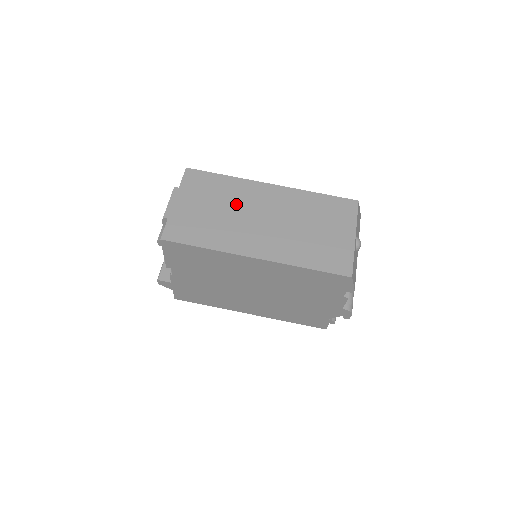
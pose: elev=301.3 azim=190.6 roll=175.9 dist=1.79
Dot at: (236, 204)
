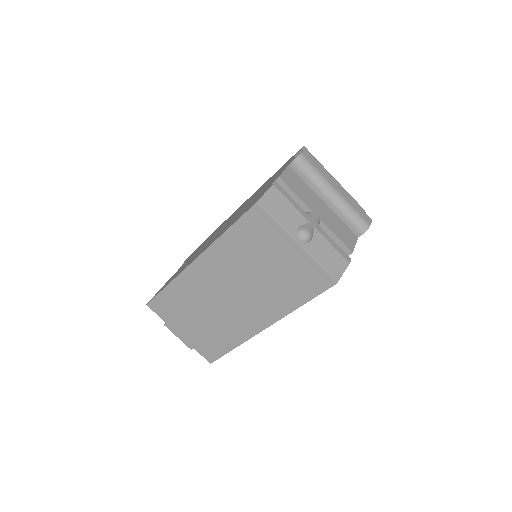
Dot at: (202, 302)
